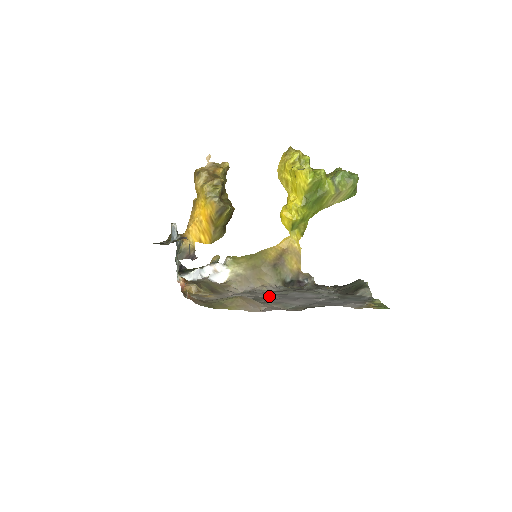
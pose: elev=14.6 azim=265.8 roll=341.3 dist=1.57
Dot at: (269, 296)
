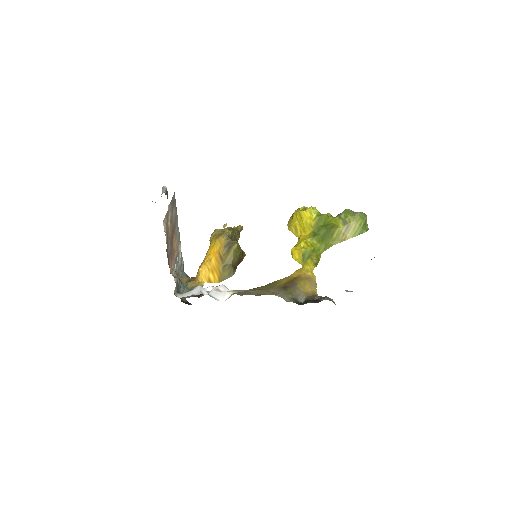
Dot at: occluded
